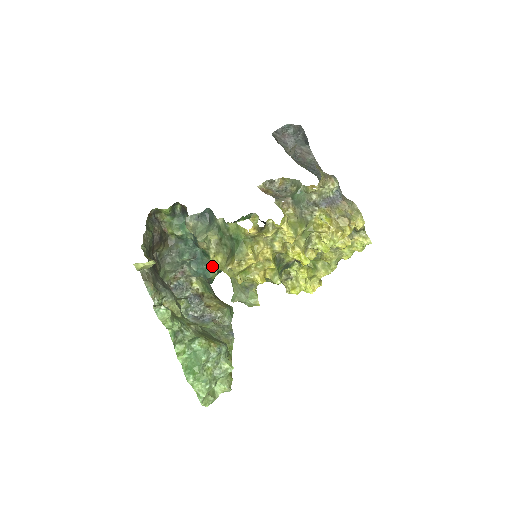
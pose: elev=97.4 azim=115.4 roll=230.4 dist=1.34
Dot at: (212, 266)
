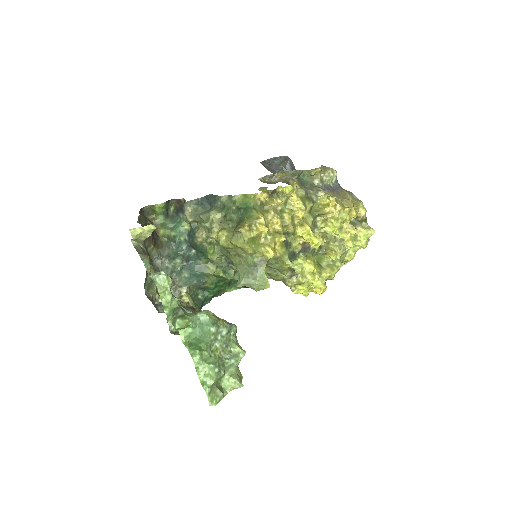
Dot at: (212, 256)
